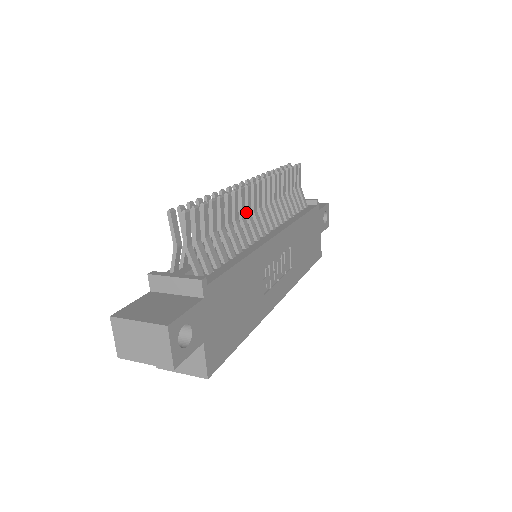
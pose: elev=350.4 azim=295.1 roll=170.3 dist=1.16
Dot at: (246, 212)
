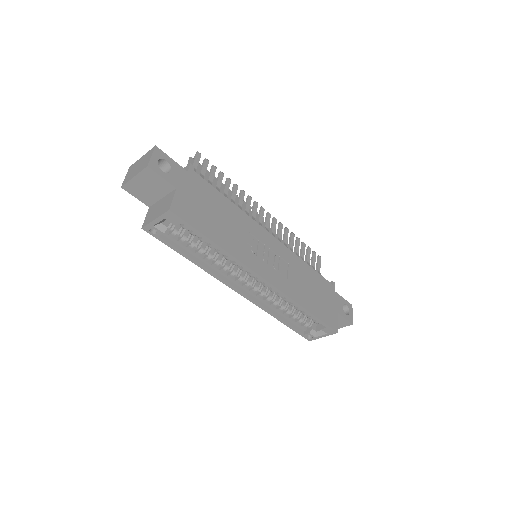
Dot at: (251, 215)
